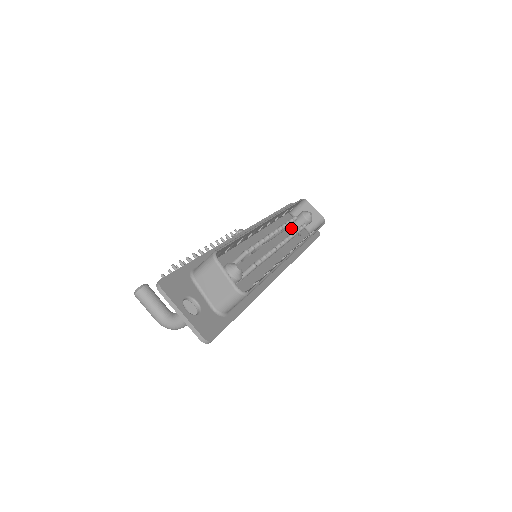
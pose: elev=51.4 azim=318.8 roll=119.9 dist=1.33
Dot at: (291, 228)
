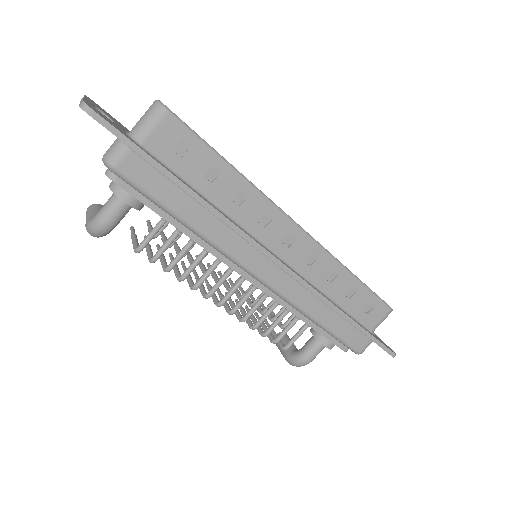
Dot at: occluded
